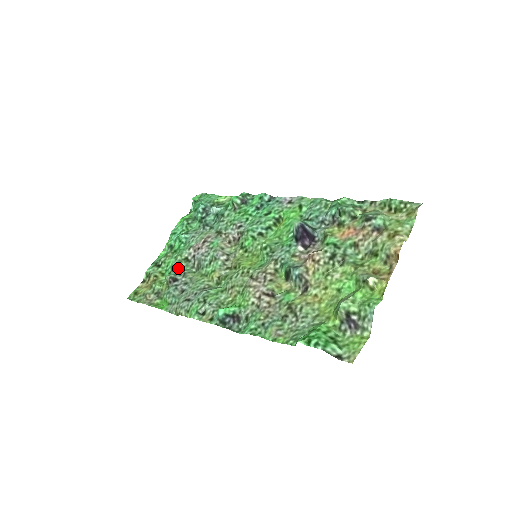
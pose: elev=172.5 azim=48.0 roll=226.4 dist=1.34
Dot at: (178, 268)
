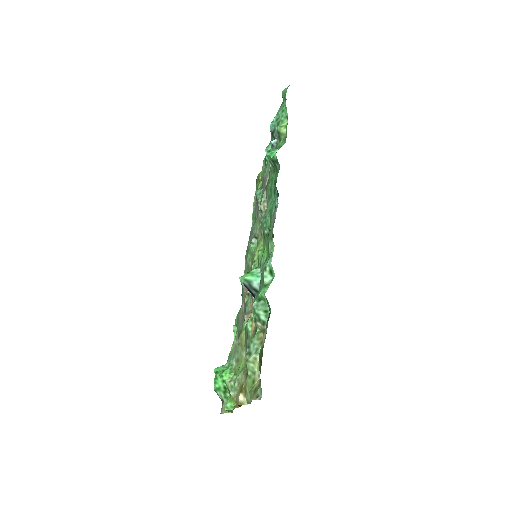
Dot at: (262, 187)
